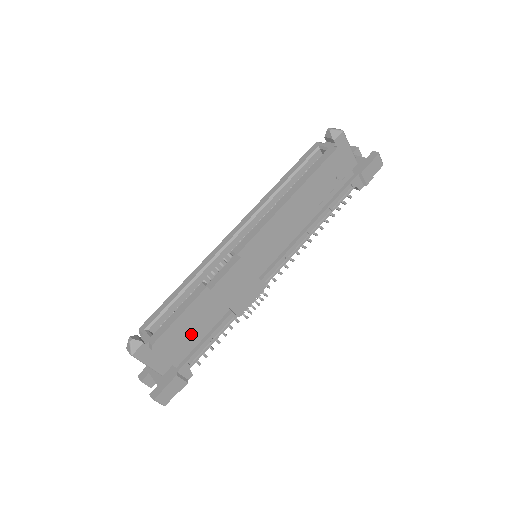
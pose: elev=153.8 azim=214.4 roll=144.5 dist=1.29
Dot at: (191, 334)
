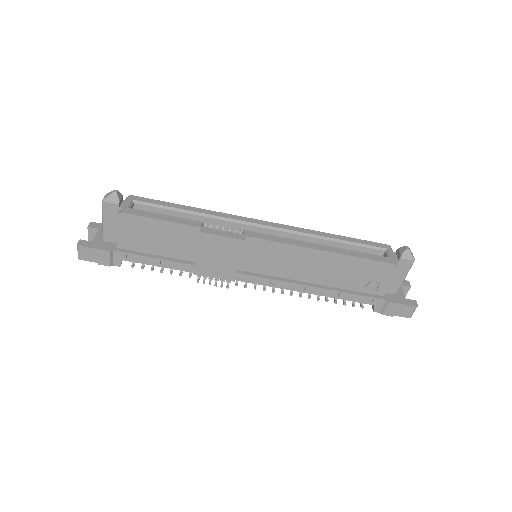
Dot at: (153, 241)
